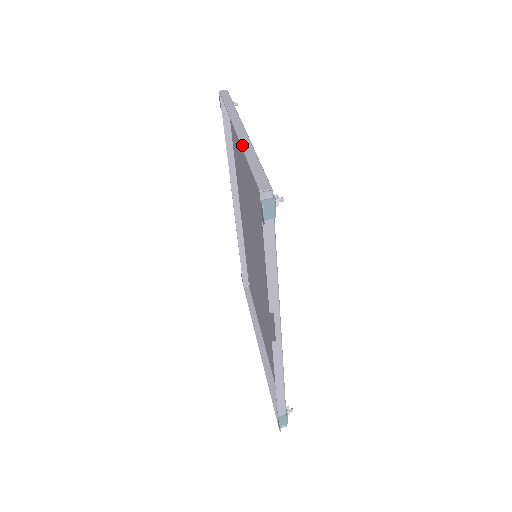
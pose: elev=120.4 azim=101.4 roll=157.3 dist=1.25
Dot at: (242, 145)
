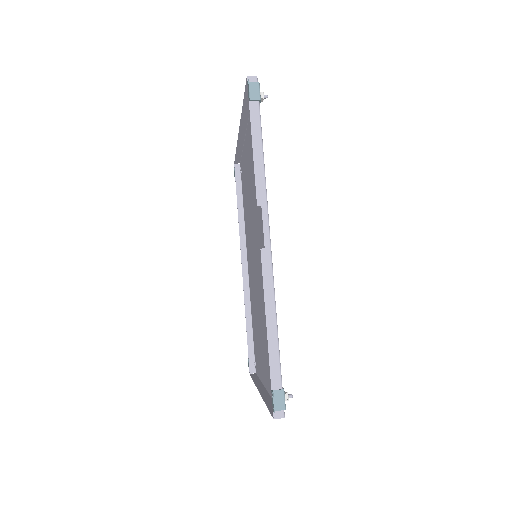
Dot at: (242, 115)
